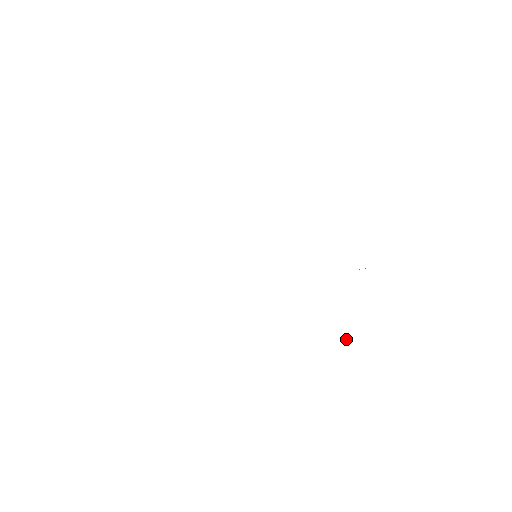
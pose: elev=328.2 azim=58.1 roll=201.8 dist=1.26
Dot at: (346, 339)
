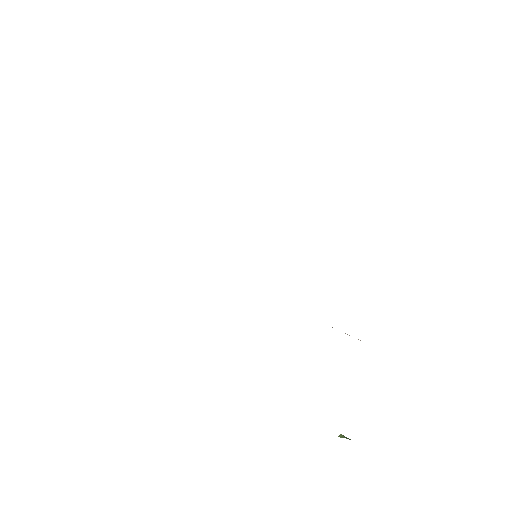
Dot at: (344, 436)
